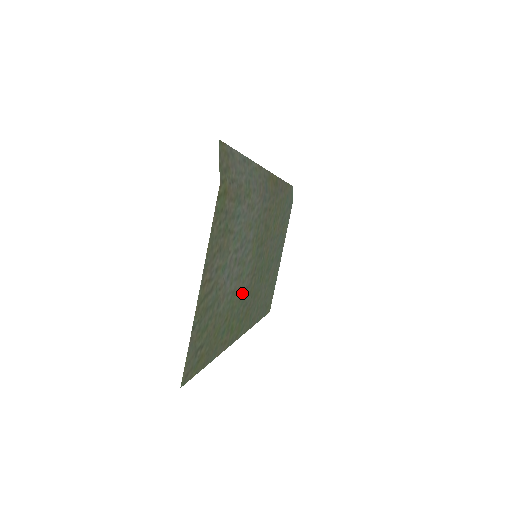
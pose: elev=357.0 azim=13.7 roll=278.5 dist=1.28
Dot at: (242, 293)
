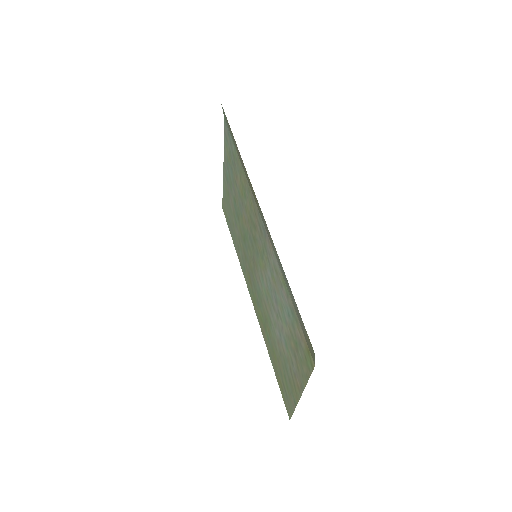
Dot at: (260, 294)
